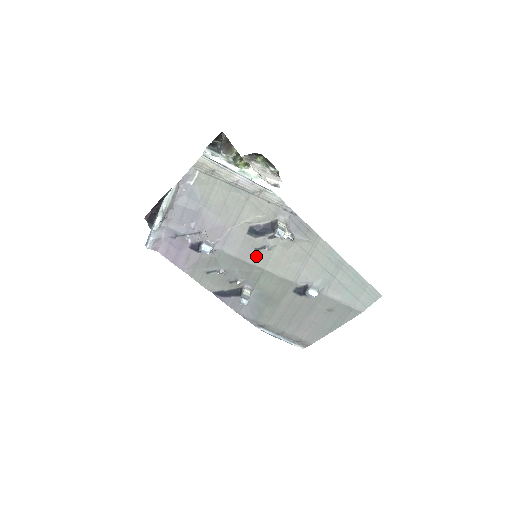
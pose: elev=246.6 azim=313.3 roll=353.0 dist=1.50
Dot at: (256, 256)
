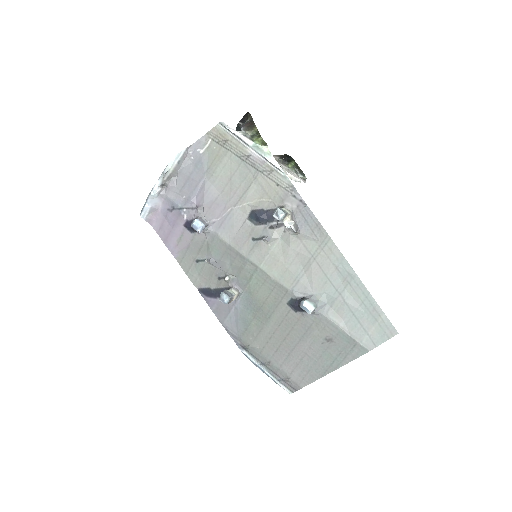
Dot at: (252, 248)
